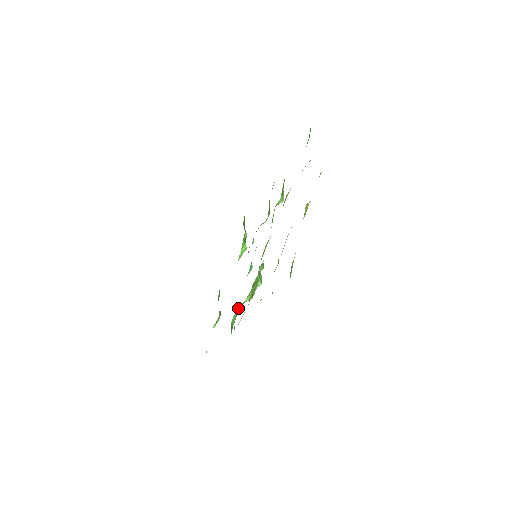
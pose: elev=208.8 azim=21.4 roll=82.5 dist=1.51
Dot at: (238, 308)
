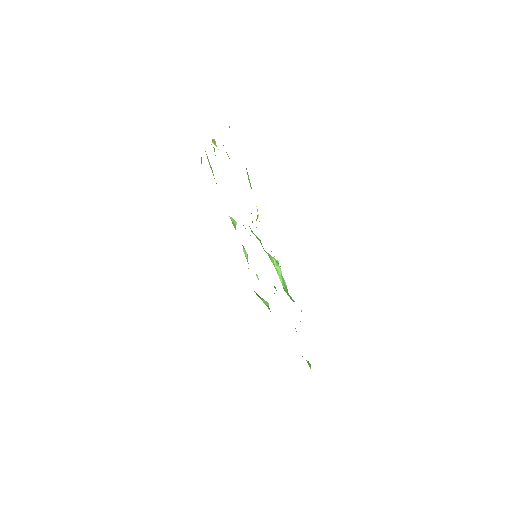
Dot at: occluded
